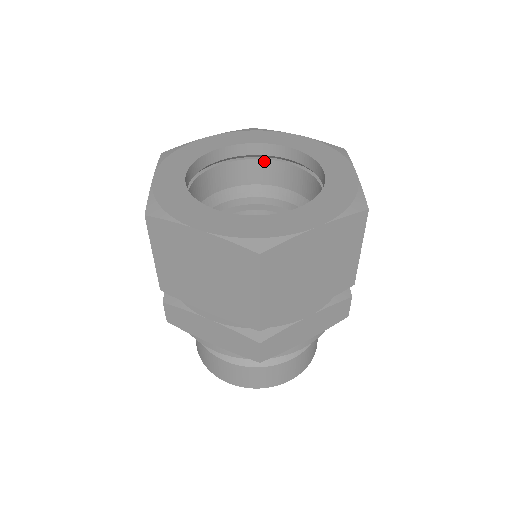
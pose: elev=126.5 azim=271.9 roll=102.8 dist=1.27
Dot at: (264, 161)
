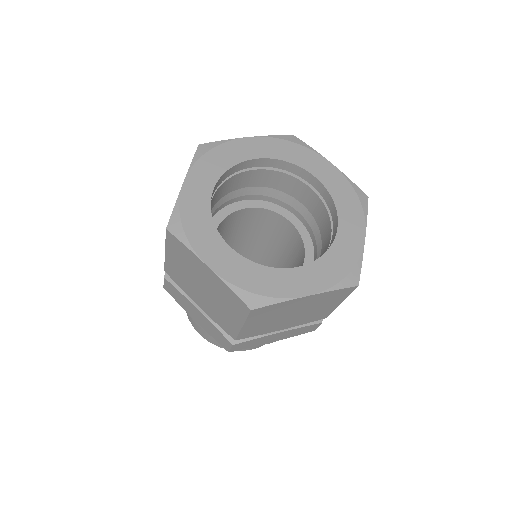
Dot at: (292, 177)
